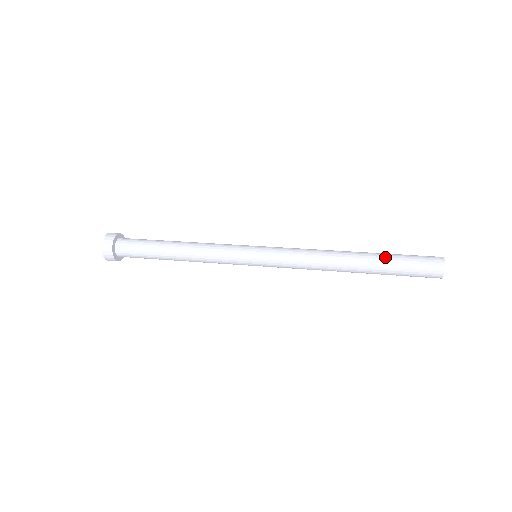
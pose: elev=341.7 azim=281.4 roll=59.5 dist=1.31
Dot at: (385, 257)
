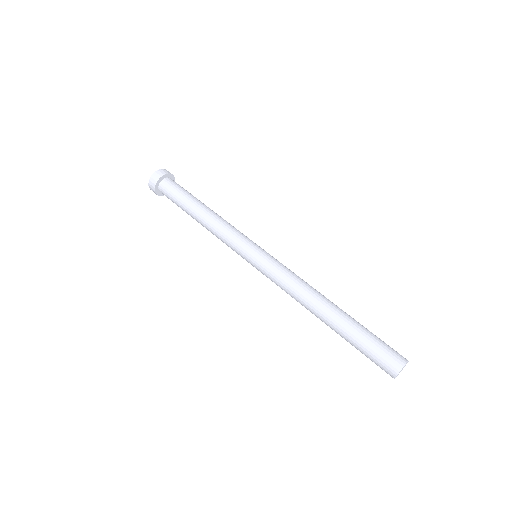
Dot at: (347, 337)
